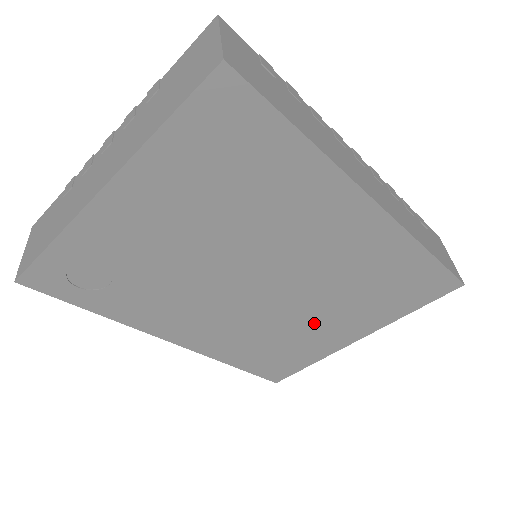
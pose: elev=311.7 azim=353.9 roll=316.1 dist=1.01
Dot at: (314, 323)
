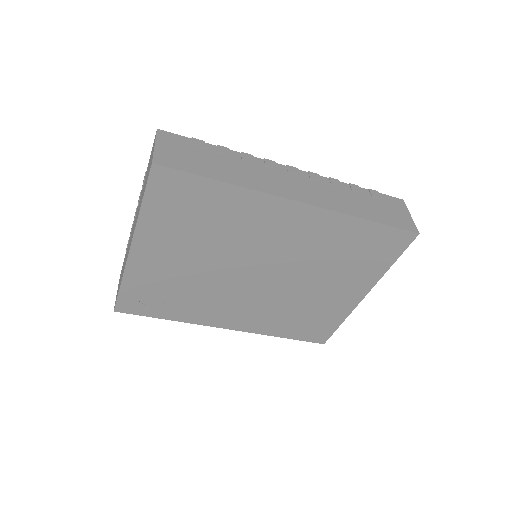
Dot at: (318, 292)
